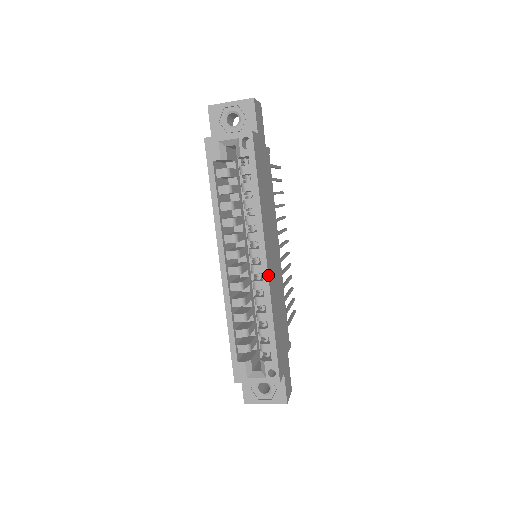
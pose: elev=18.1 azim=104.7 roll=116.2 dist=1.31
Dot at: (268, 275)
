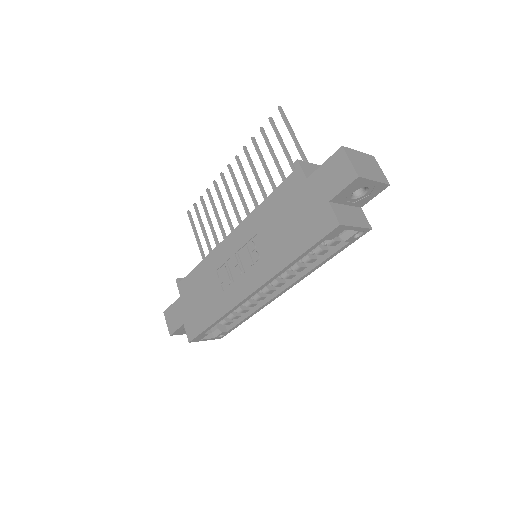
Dot at: occluded
